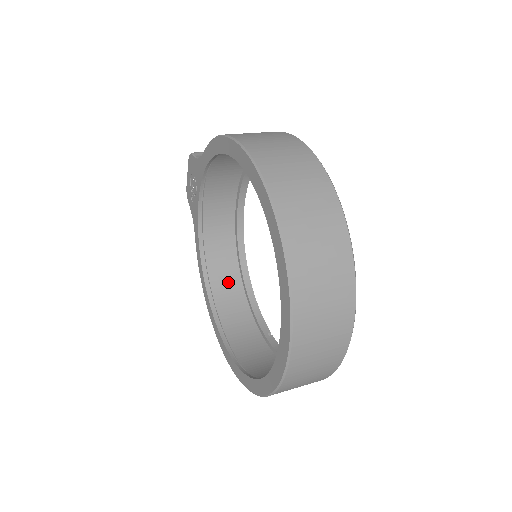
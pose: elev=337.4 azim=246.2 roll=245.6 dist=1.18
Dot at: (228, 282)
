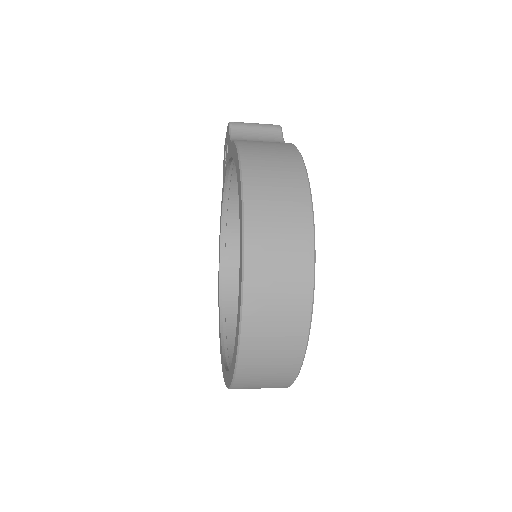
Dot at: occluded
